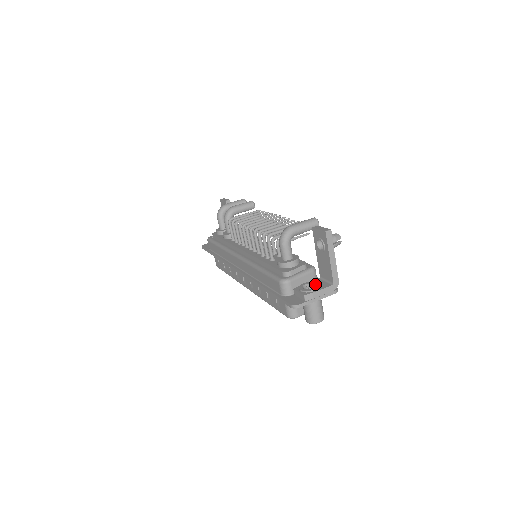
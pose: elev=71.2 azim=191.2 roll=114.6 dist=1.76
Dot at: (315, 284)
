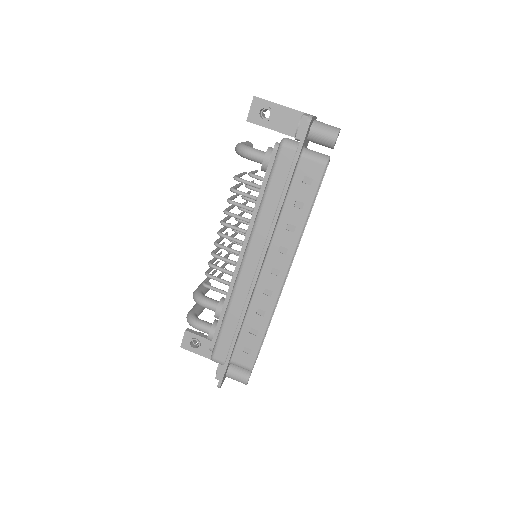
Dot at: occluded
